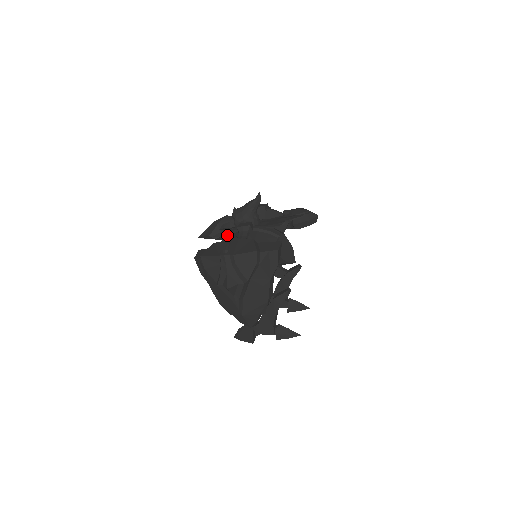
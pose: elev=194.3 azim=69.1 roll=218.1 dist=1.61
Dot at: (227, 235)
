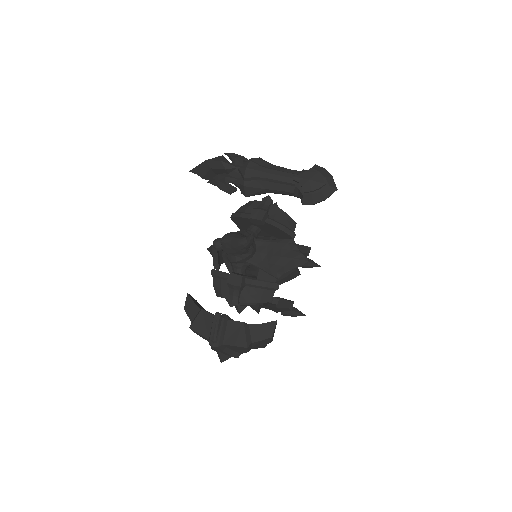
Dot at: (217, 278)
